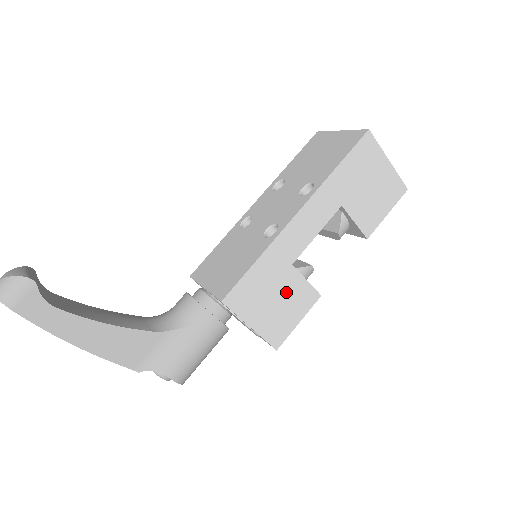
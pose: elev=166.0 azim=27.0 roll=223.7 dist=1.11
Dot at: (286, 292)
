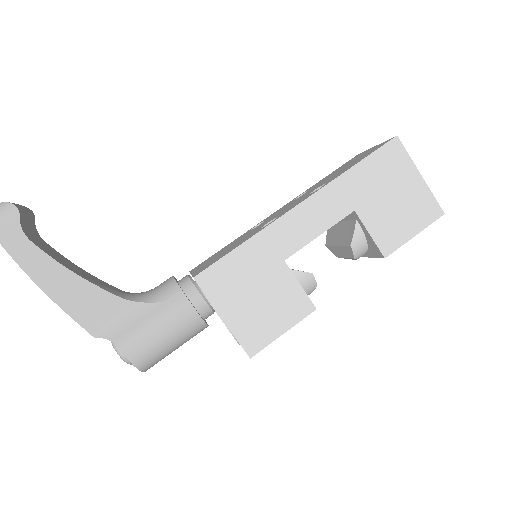
Dot at: (272, 291)
